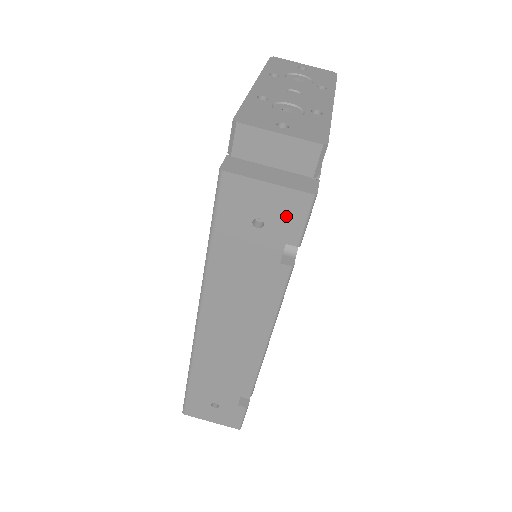
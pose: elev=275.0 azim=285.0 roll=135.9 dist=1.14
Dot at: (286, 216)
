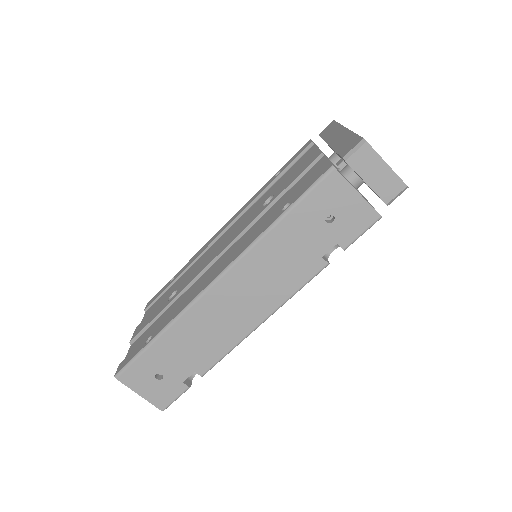
Dot at: (353, 223)
